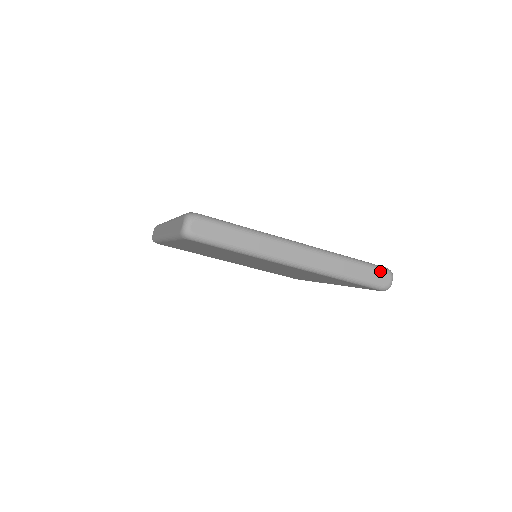
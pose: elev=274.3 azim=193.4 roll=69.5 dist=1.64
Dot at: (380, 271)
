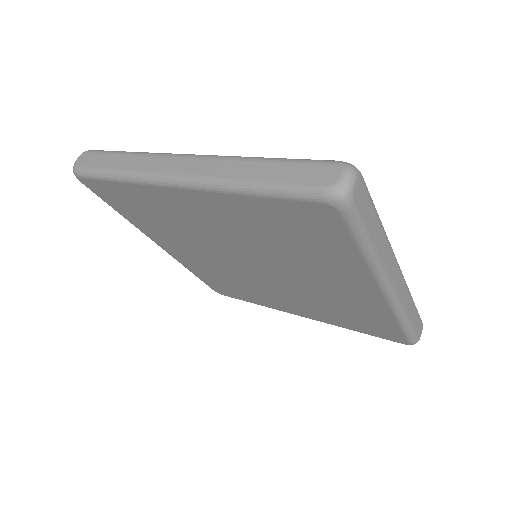
Dot at: (318, 164)
